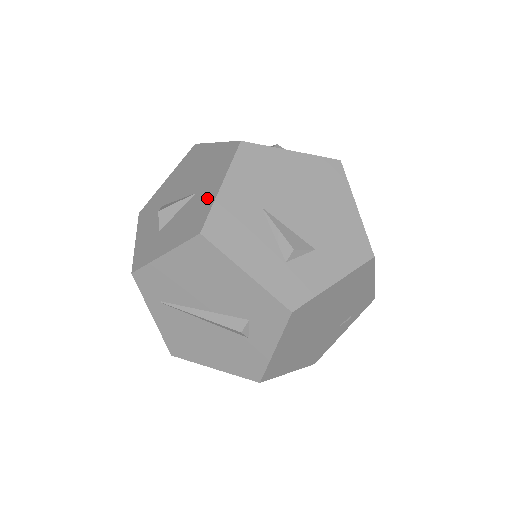
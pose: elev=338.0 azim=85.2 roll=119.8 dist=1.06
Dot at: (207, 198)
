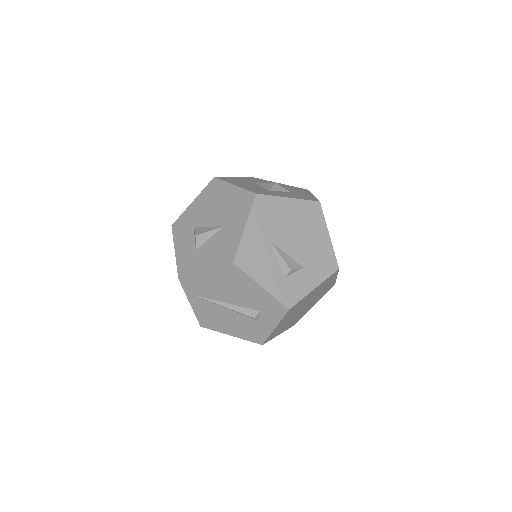
Dot at: (234, 235)
